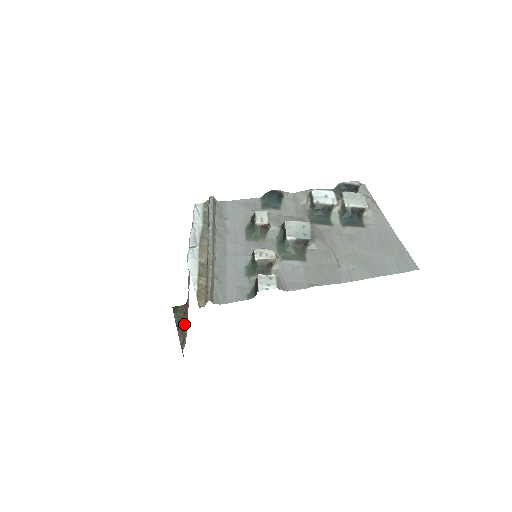
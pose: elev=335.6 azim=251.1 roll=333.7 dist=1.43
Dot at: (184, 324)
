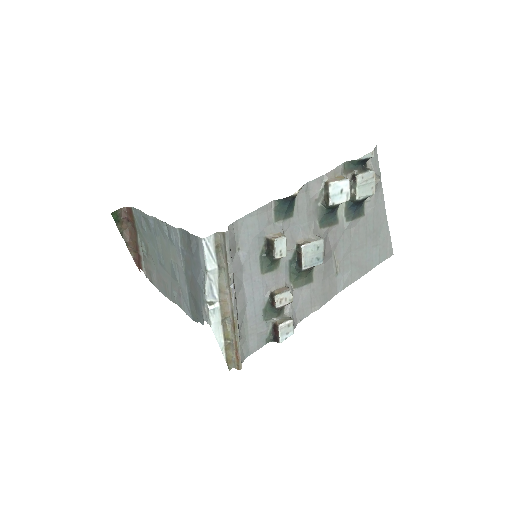
Dot at: (133, 237)
